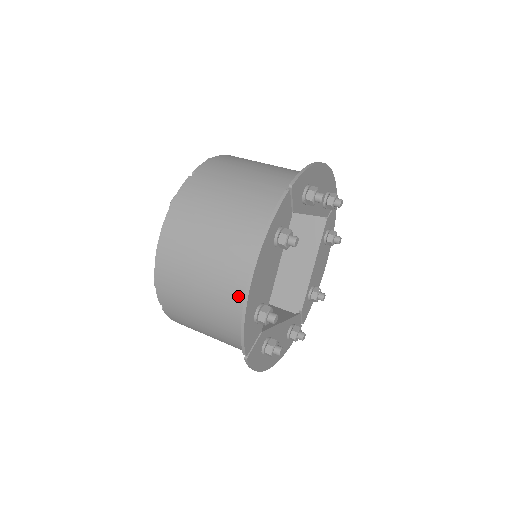
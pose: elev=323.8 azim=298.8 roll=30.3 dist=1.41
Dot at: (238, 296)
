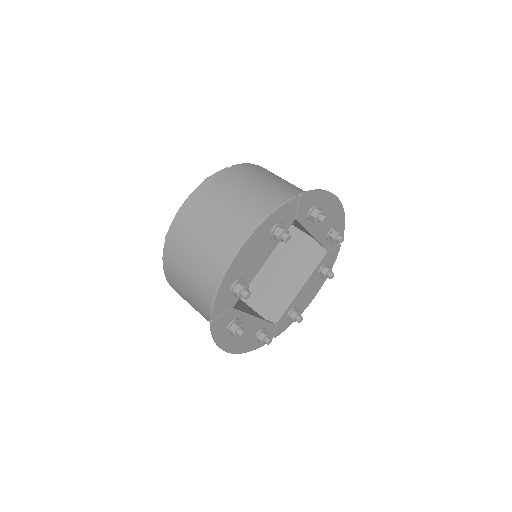
Dot at: (225, 264)
